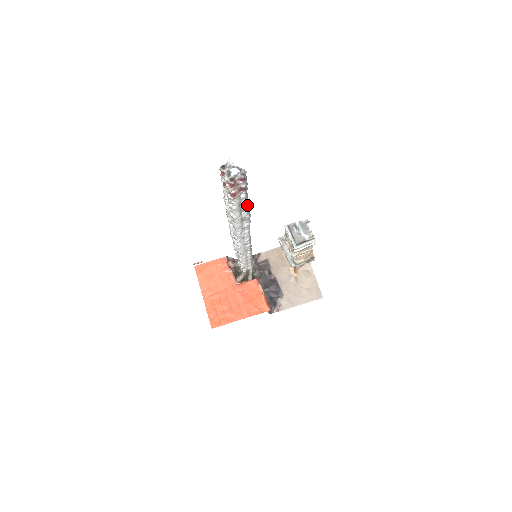
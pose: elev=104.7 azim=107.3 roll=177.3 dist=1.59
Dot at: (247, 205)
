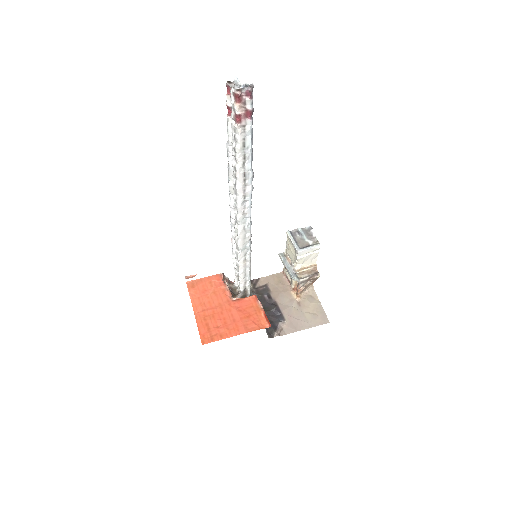
Dot at: (251, 151)
